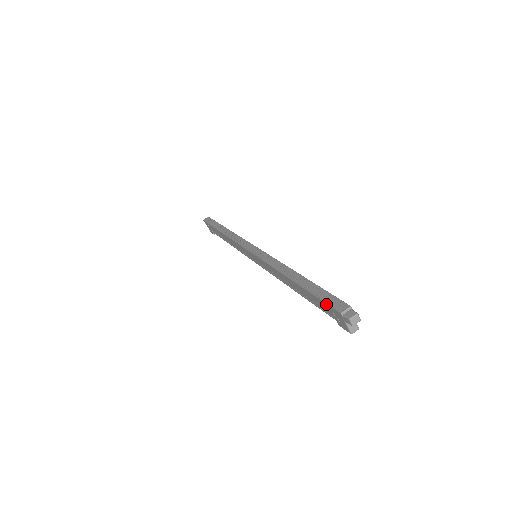
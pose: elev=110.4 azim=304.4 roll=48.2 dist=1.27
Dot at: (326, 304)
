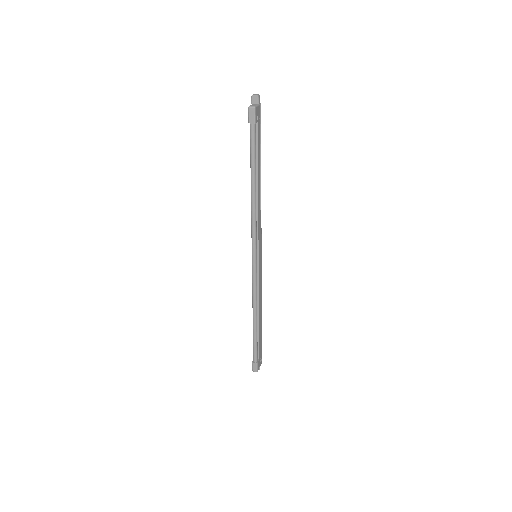
Dot at: occluded
